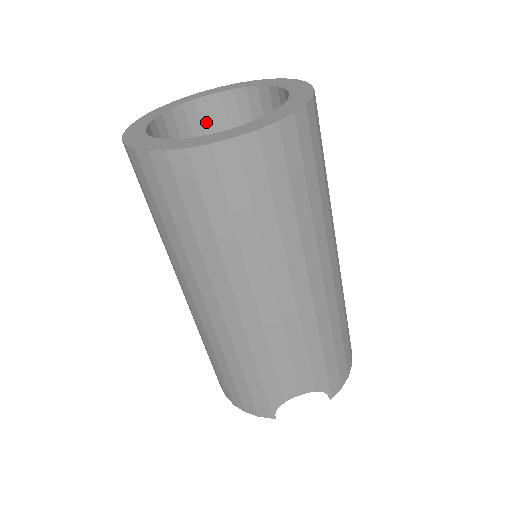
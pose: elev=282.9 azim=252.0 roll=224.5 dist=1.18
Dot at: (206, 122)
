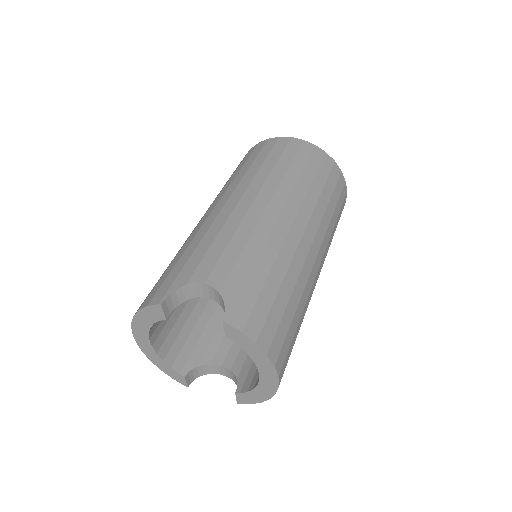
Dot at: occluded
